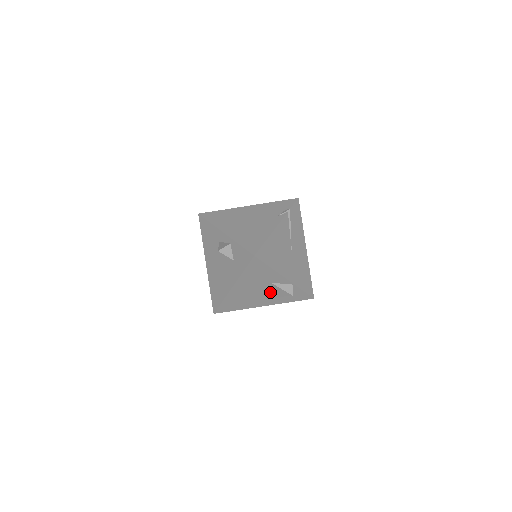
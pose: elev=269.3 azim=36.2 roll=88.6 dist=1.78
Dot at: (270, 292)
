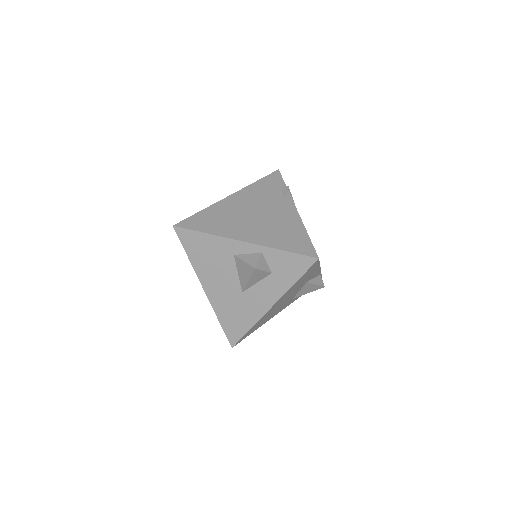
Dot at: (297, 293)
